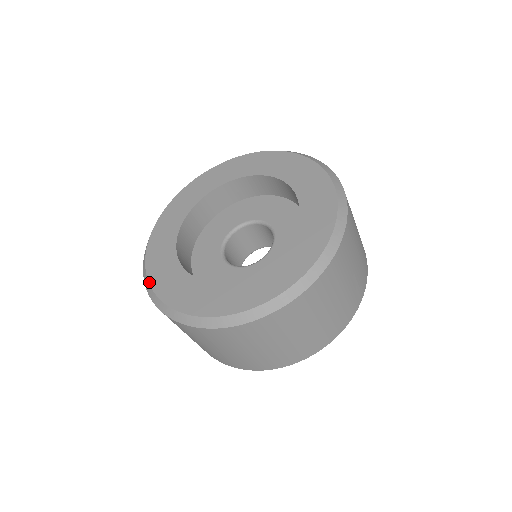
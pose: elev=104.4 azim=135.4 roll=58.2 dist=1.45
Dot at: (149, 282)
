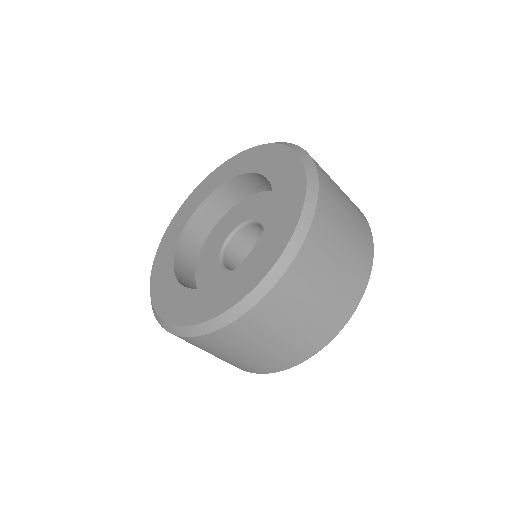
Dot at: (152, 267)
